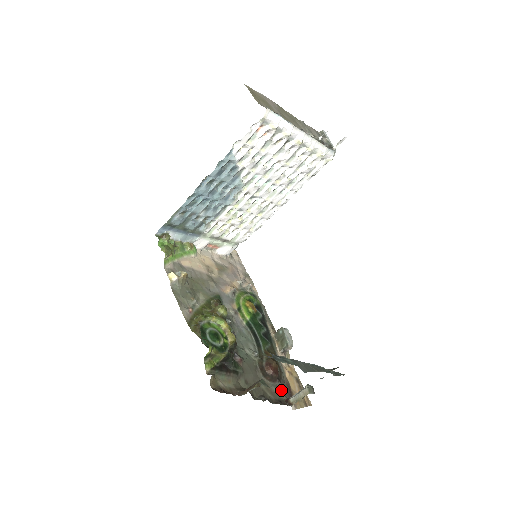
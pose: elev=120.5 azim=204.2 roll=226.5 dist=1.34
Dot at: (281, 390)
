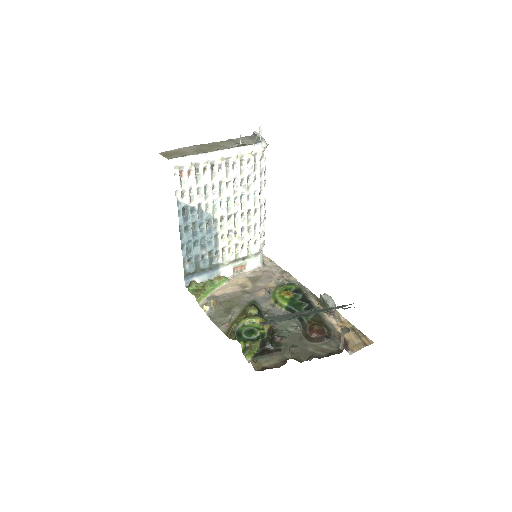
Dot at: (333, 344)
